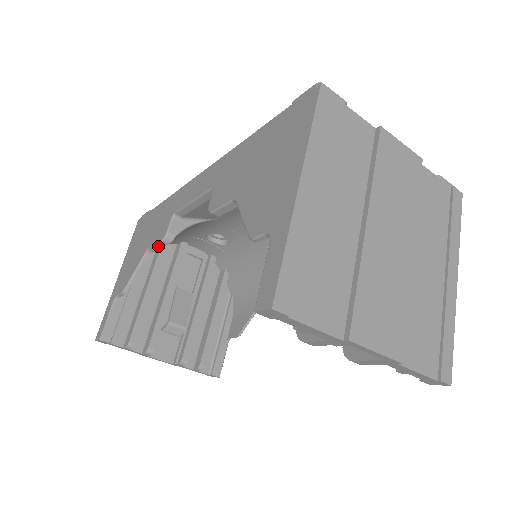
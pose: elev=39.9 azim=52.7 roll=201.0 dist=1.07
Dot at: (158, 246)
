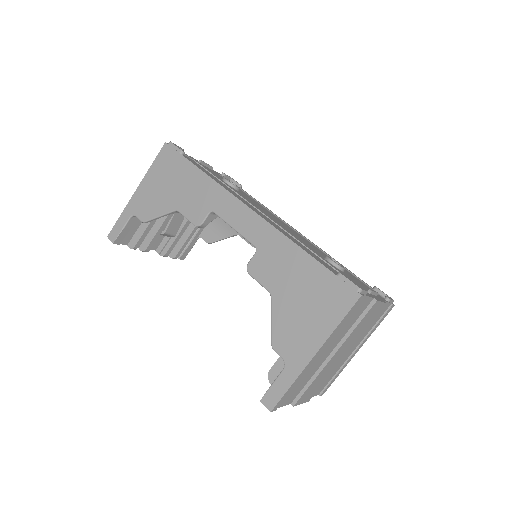
Dot at: (188, 220)
